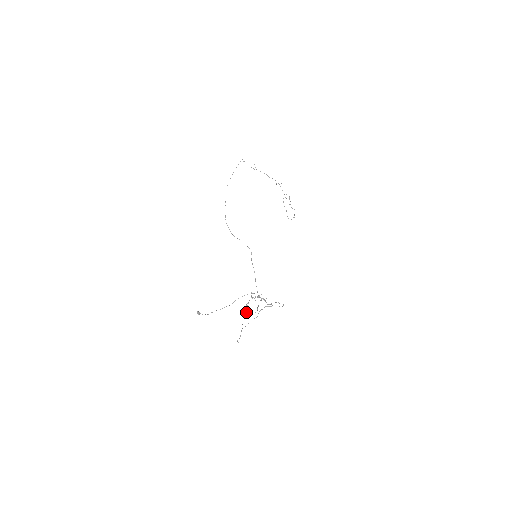
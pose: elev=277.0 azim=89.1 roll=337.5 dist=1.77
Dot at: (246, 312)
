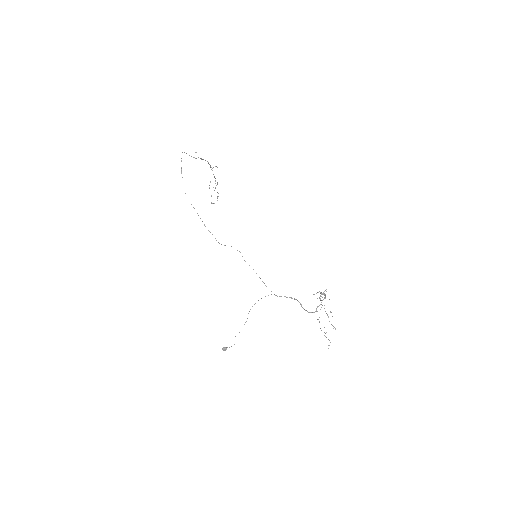
Dot at: occluded
